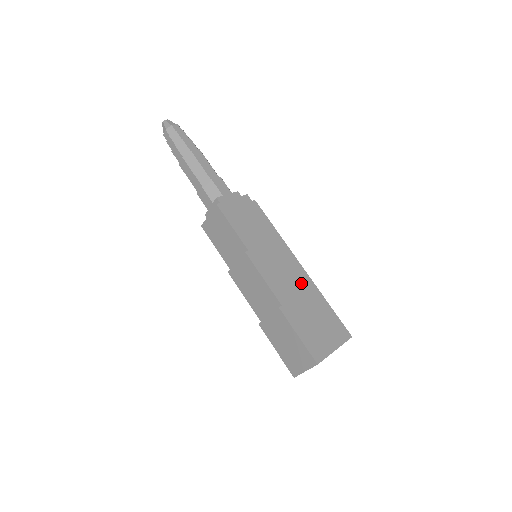
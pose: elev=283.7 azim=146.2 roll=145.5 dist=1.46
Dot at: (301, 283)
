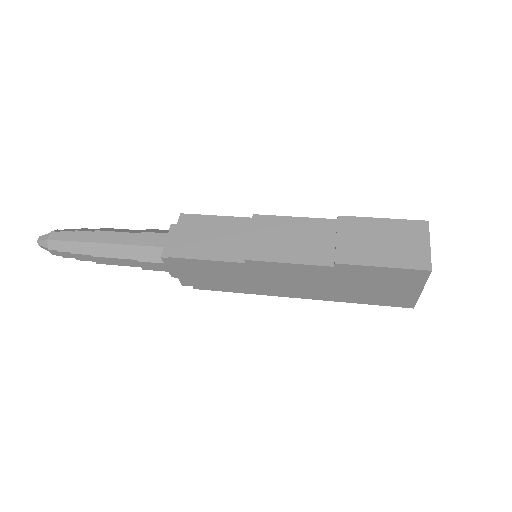
Dot at: occluded
